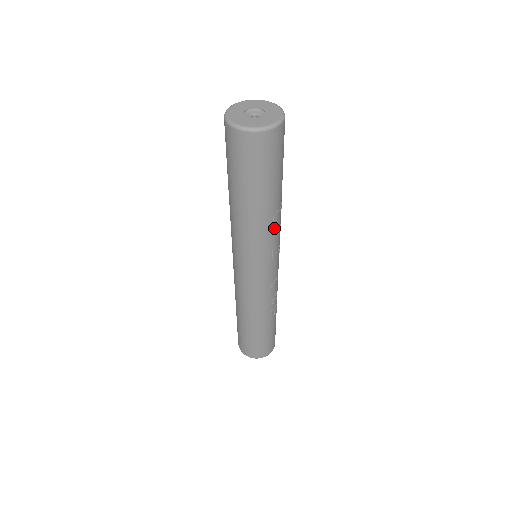
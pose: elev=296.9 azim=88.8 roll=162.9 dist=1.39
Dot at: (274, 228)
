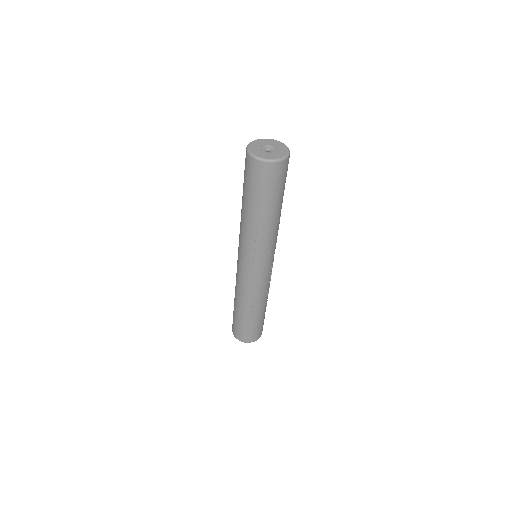
Dot at: (257, 237)
